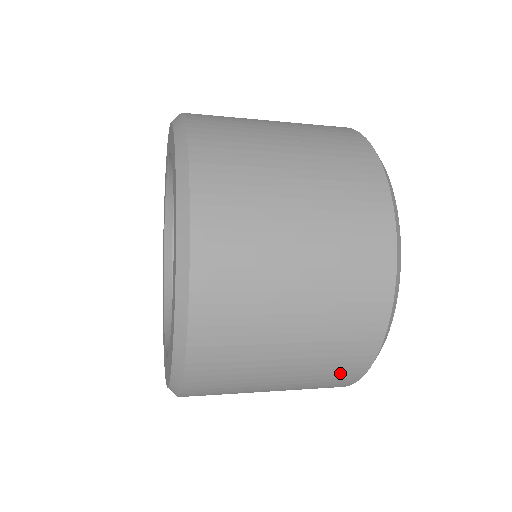
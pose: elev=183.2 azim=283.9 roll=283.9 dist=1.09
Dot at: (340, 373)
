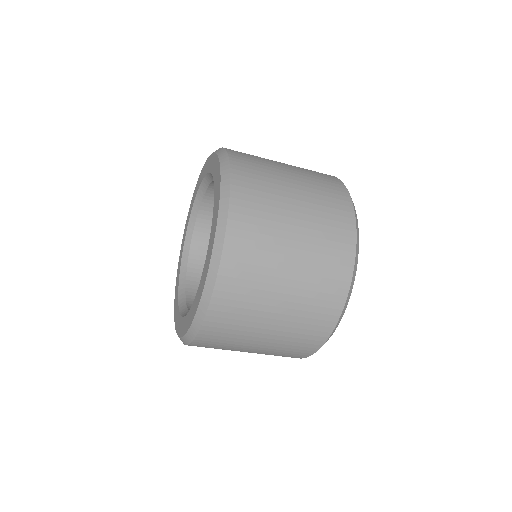
Dot at: (338, 234)
